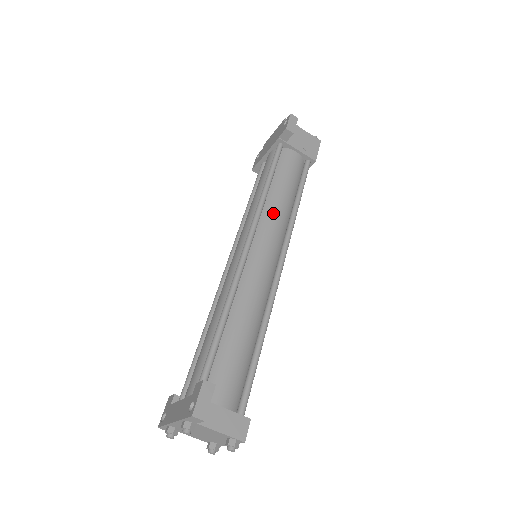
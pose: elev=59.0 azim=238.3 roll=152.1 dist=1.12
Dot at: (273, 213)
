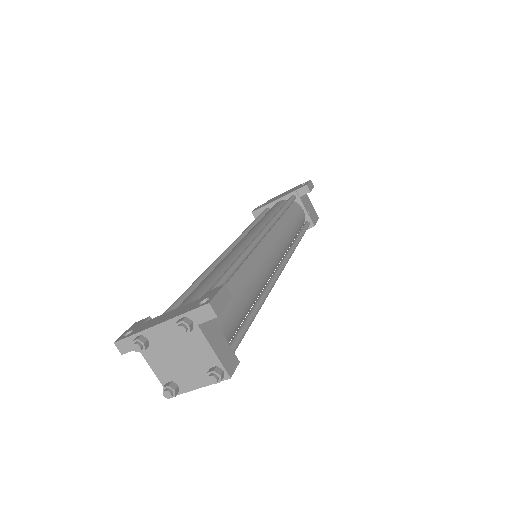
Dot at: (283, 231)
